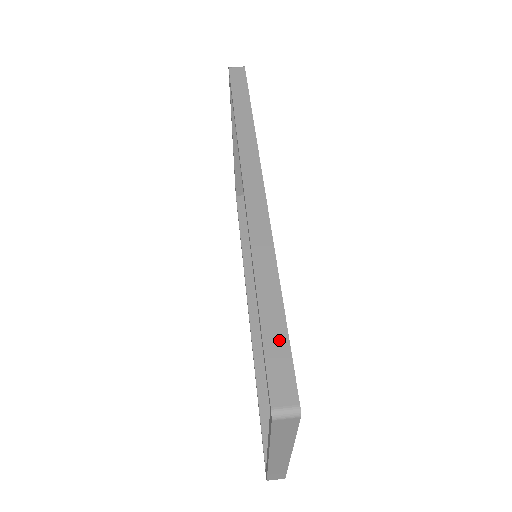
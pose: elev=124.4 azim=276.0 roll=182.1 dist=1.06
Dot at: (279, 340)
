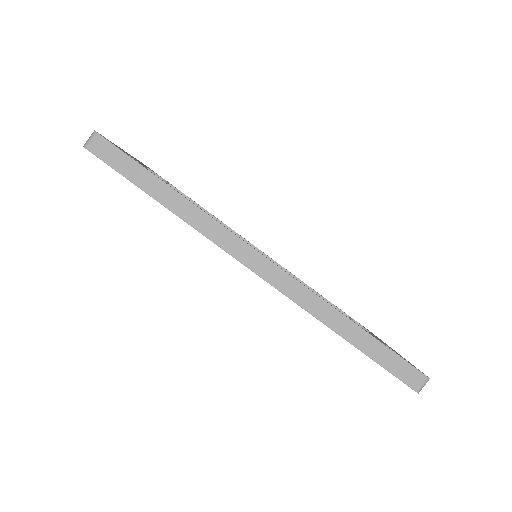
Dot at: (386, 355)
